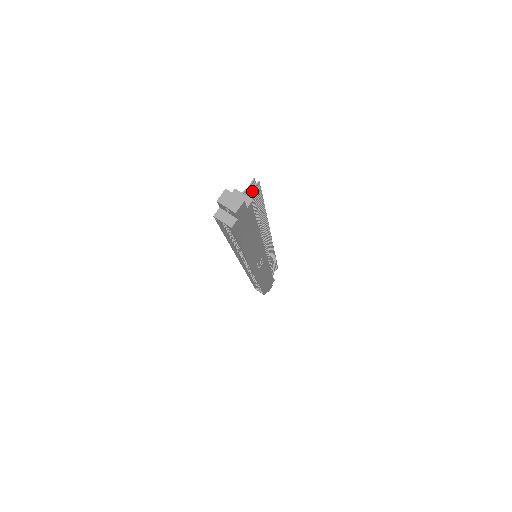
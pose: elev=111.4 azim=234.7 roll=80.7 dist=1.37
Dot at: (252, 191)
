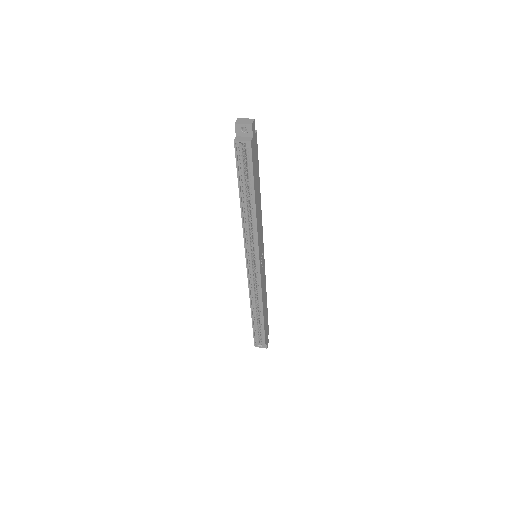
Dot at: occluded
